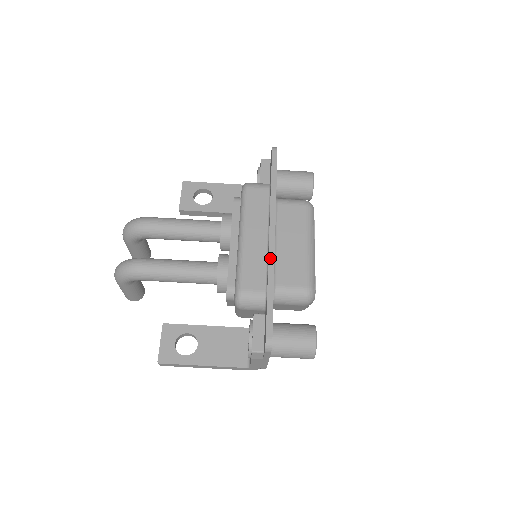
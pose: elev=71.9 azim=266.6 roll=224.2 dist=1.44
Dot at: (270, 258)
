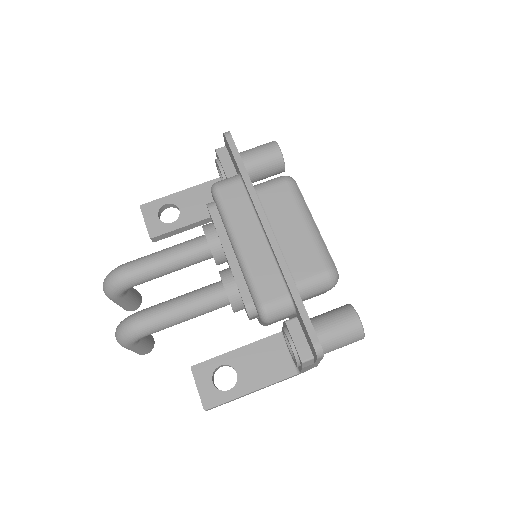
Dot at: (278, 257)
